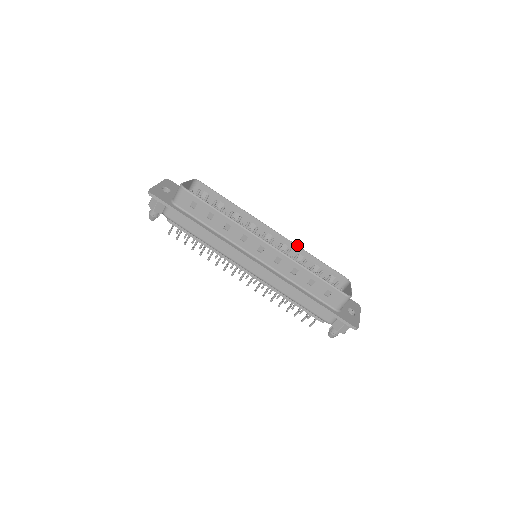
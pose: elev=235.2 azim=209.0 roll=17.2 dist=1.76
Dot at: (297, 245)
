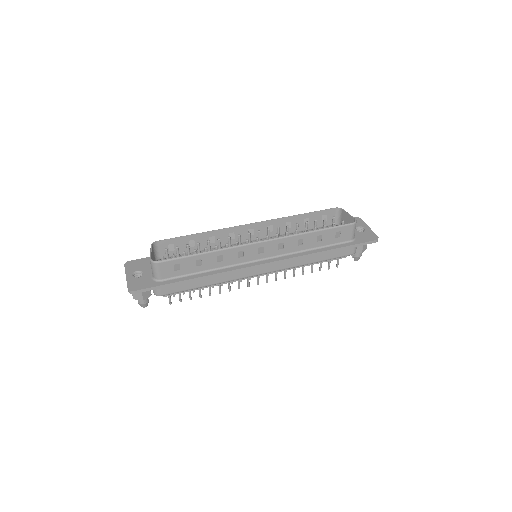
Dot at: (279, 218)
